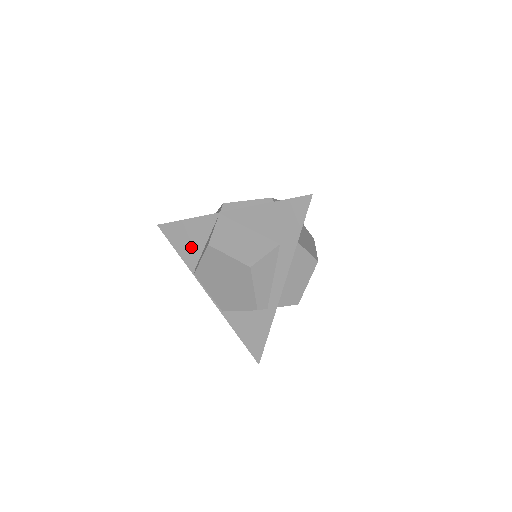
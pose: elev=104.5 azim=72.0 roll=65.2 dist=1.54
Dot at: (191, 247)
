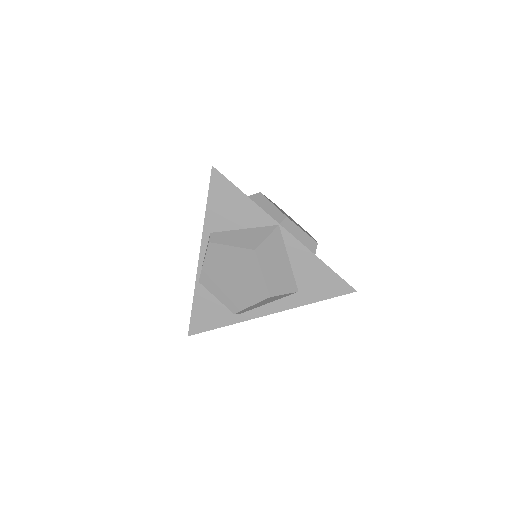
Dot at: (225, 216)
